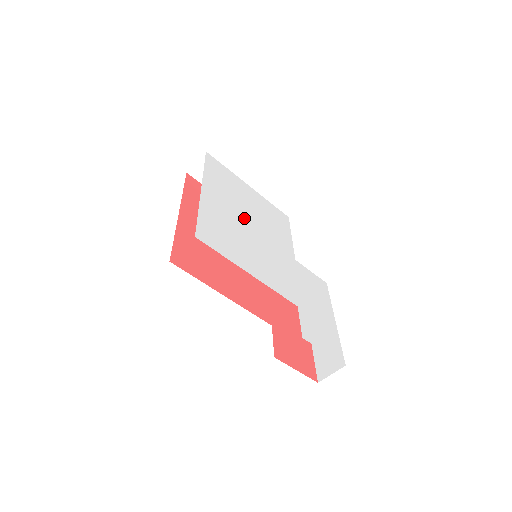
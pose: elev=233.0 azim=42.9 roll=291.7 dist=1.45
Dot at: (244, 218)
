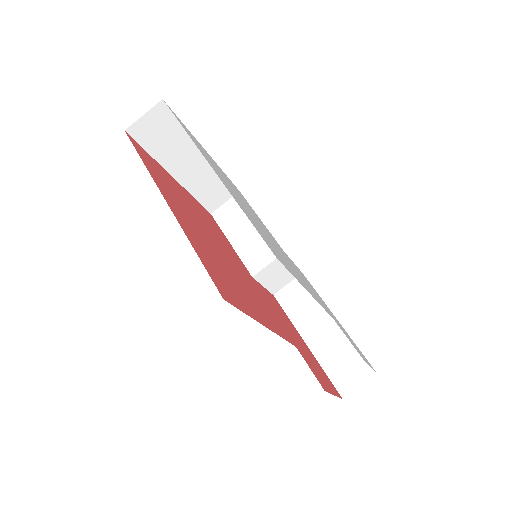
Dot at: (245, 206)
